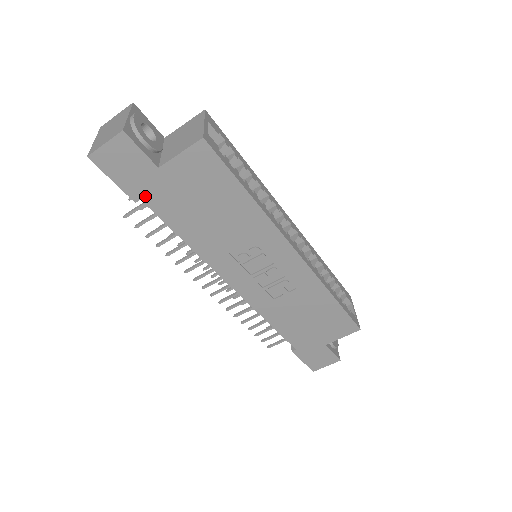
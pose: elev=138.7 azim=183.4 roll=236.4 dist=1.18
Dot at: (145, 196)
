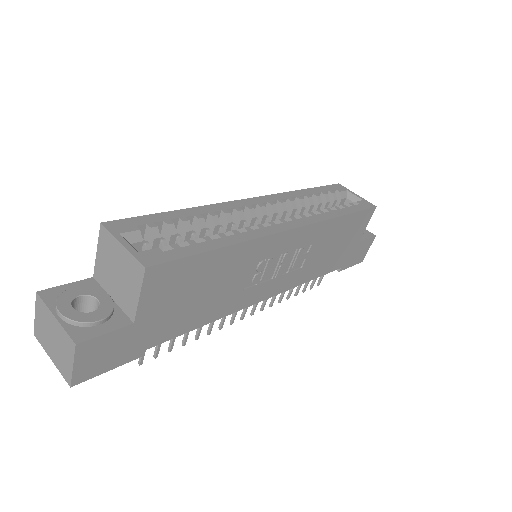
Dot at: (145, 345)
